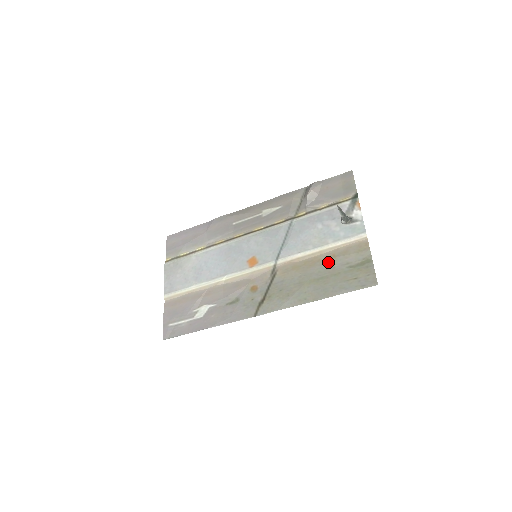
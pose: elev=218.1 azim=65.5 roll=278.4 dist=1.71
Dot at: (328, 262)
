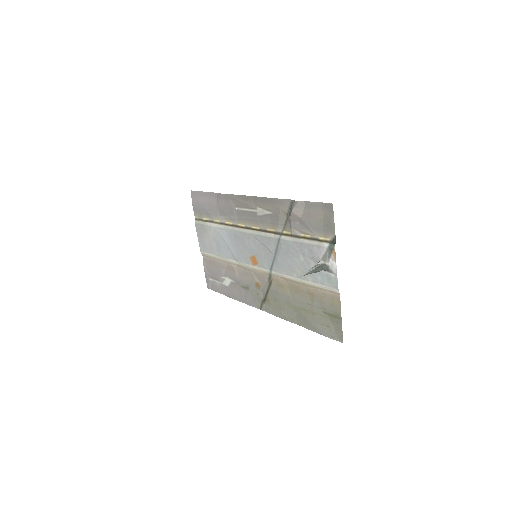
Dot at: (308, 298)
